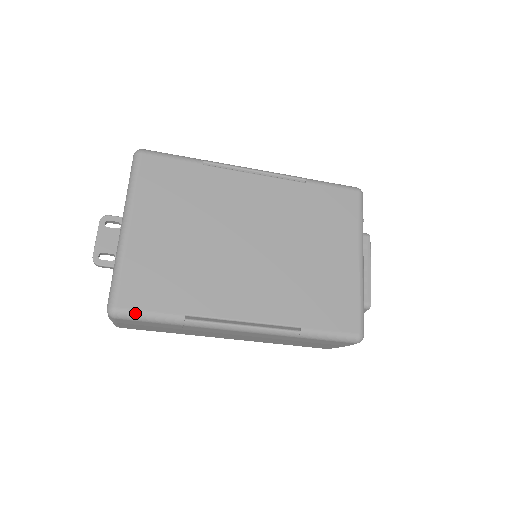
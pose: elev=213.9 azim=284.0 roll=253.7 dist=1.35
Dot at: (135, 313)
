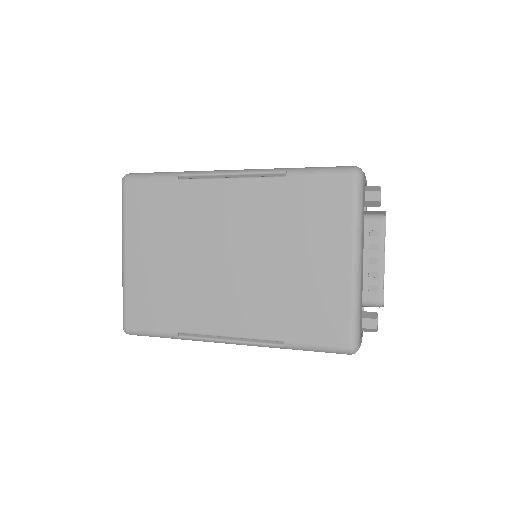
Dot at: (141, 332)
